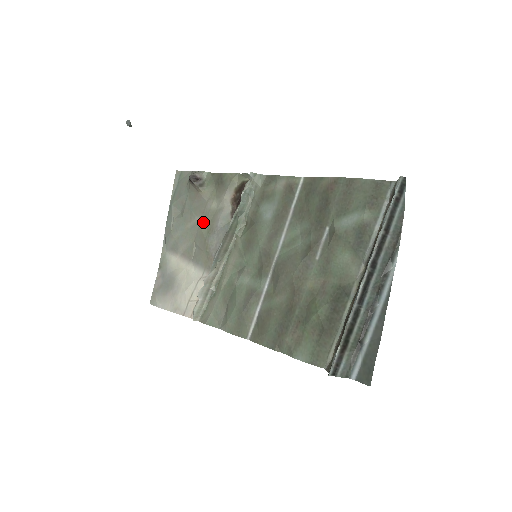
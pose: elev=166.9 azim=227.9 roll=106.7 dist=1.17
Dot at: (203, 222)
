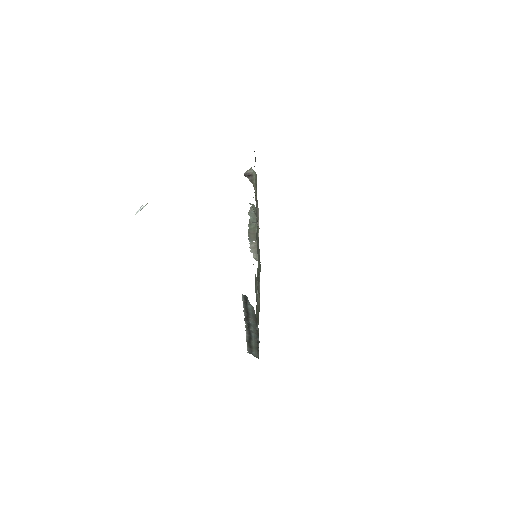
Dot at: occluded
